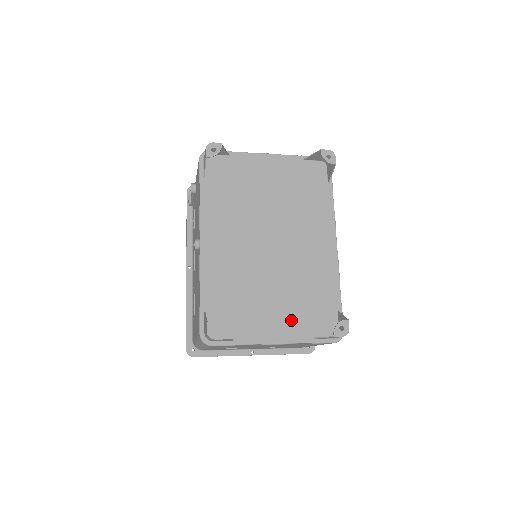
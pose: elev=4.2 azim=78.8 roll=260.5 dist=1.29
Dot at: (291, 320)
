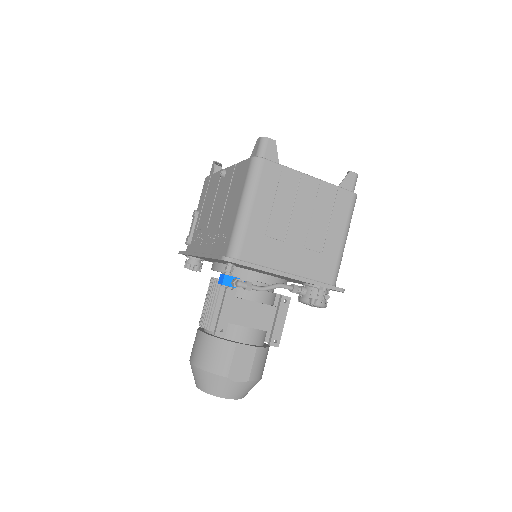
Dot at: occluded
